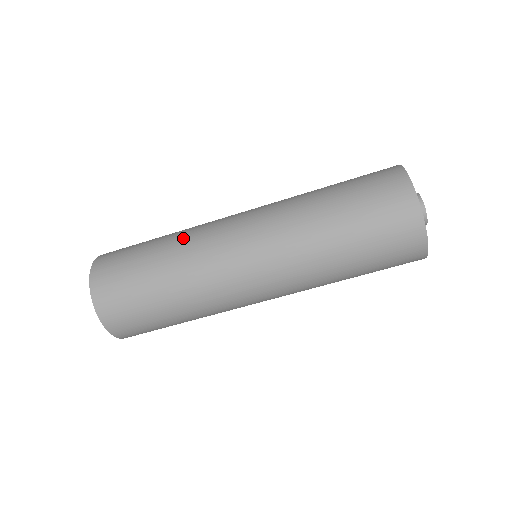
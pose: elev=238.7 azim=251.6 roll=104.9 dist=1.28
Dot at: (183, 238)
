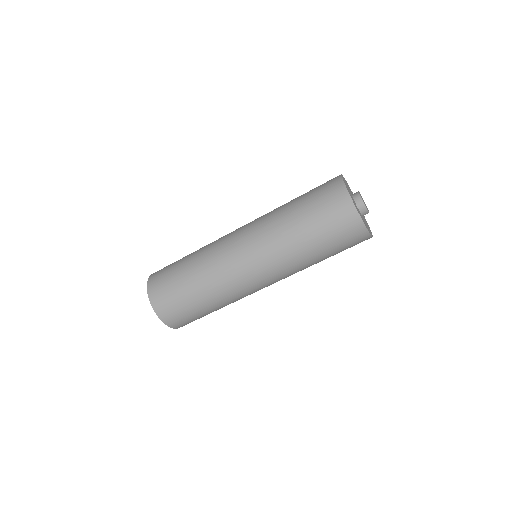
Dot at: (203, 258)
